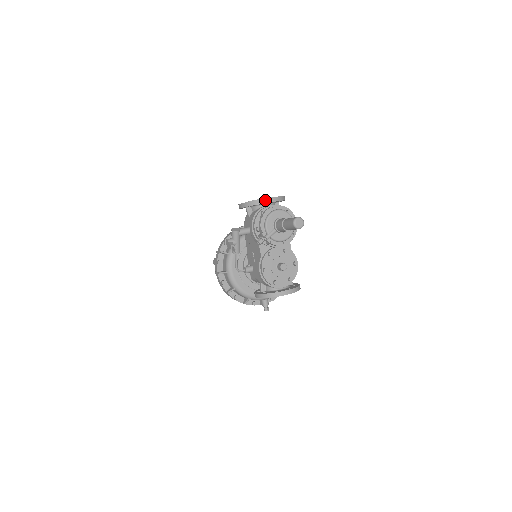
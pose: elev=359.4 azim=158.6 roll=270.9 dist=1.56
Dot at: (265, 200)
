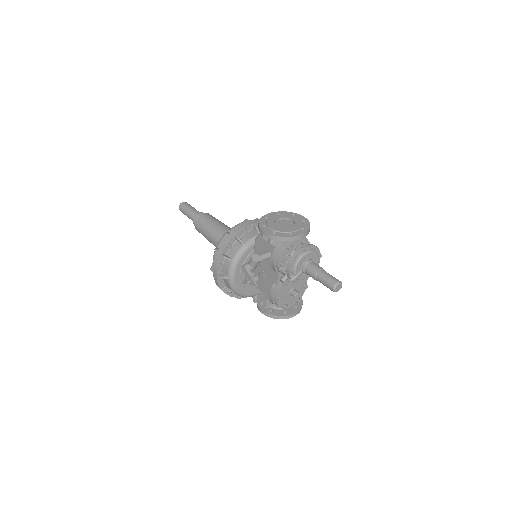
Dot at: (296, 237)
